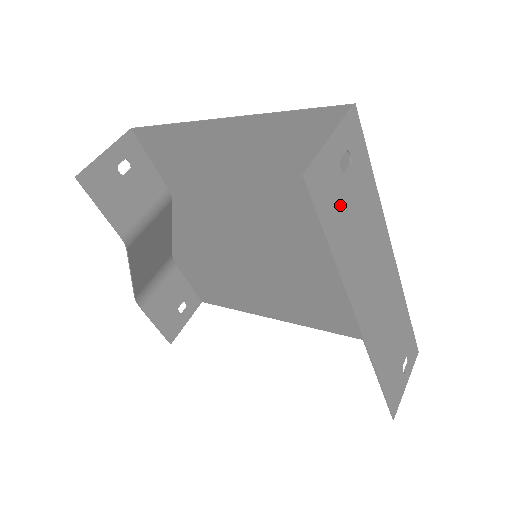
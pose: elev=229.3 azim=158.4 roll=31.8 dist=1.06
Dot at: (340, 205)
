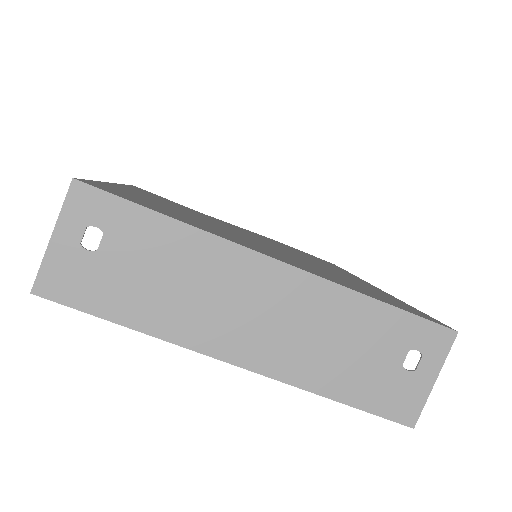
Dot at: (109, 279)
